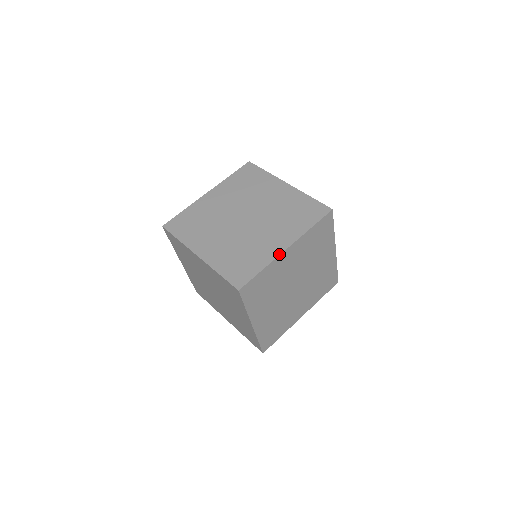
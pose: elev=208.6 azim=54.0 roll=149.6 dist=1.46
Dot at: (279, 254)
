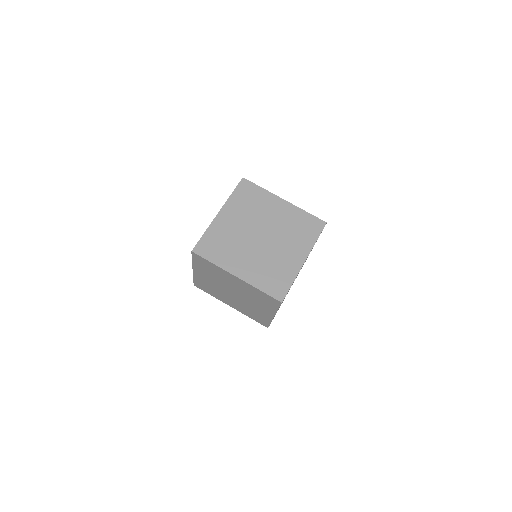
Dot at: (214, 219)
